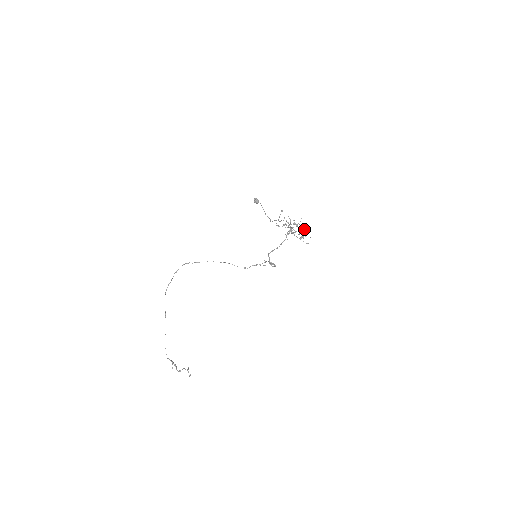
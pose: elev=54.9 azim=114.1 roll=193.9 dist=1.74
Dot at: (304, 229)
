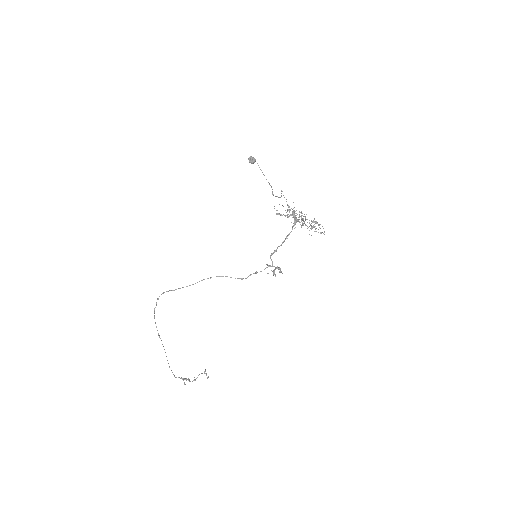
Dot at: occluded
